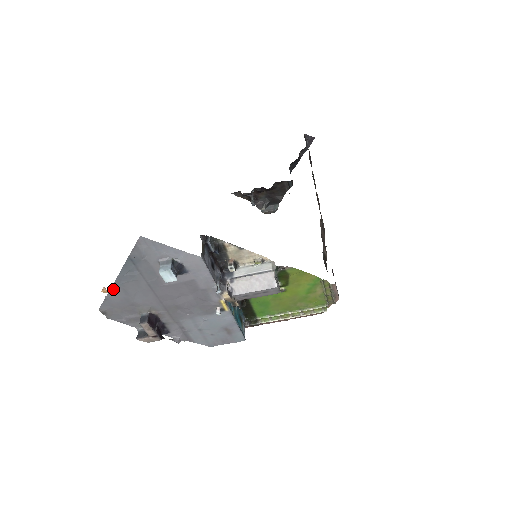
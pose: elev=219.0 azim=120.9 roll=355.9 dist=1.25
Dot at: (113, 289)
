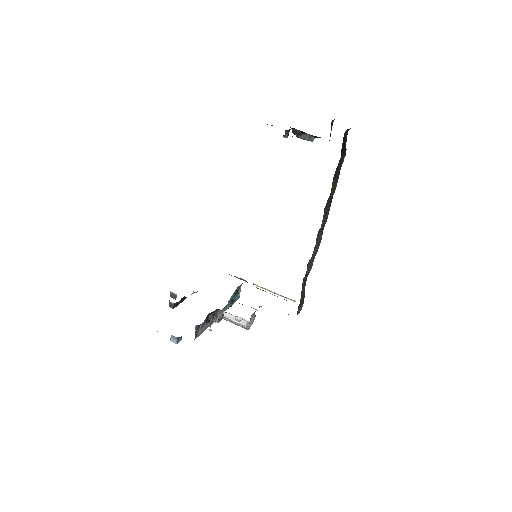
Dot at: occluded
